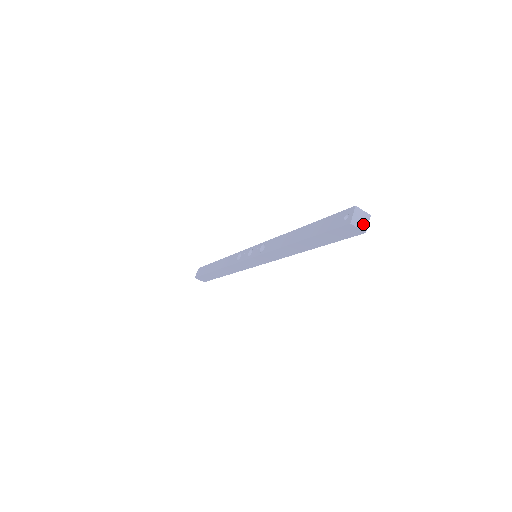
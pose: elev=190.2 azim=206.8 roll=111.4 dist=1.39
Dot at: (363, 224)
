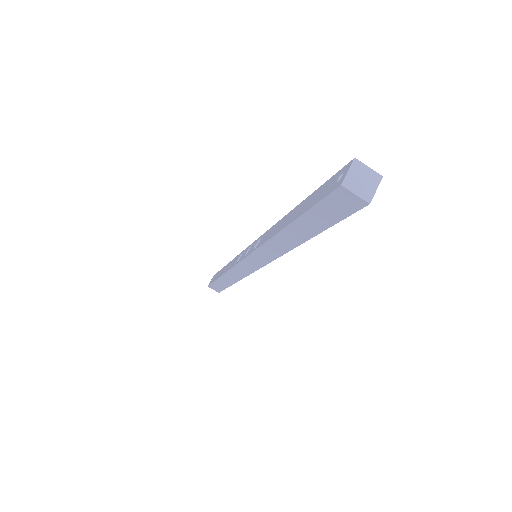
Dot at: (366, 189)
